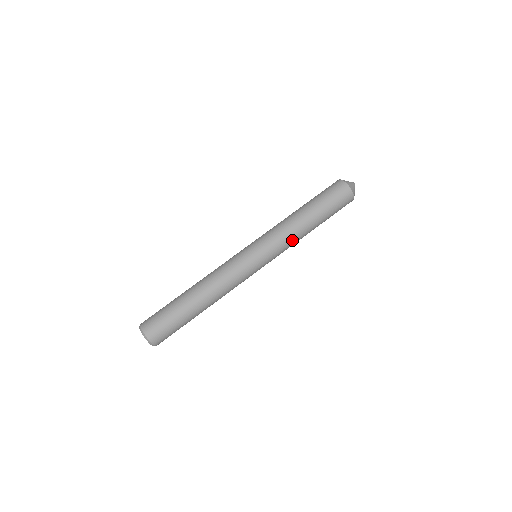
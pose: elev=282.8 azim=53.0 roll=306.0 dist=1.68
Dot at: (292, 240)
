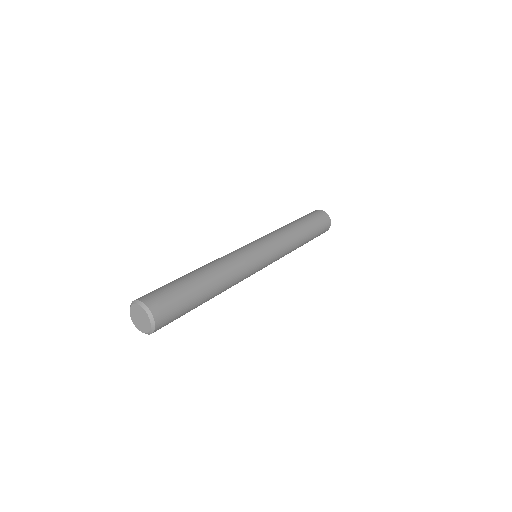
Dot at: (281, 232)
